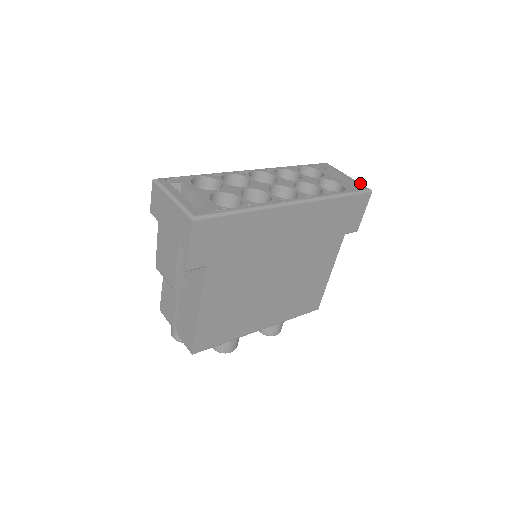
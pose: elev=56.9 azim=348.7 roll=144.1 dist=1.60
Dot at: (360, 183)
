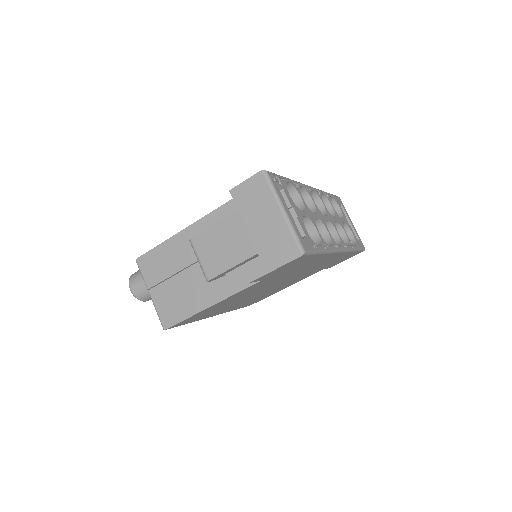
Dot at: occluded
